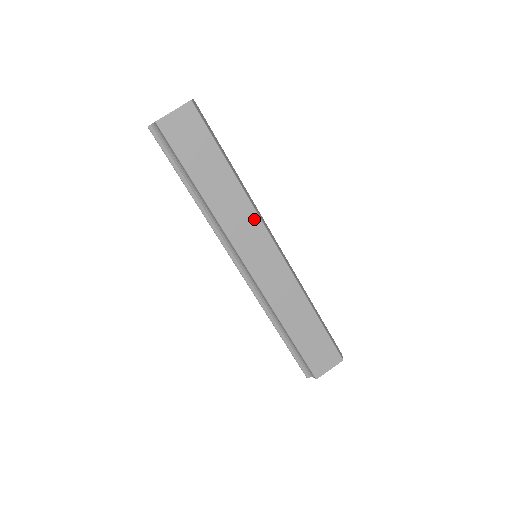
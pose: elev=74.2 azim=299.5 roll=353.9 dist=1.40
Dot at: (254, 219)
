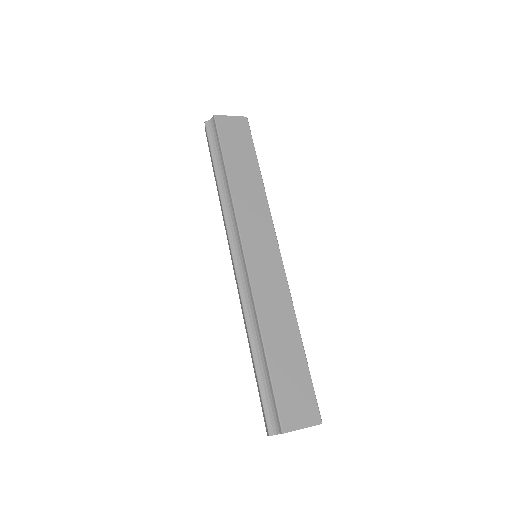
Dot at: (266, 218)
